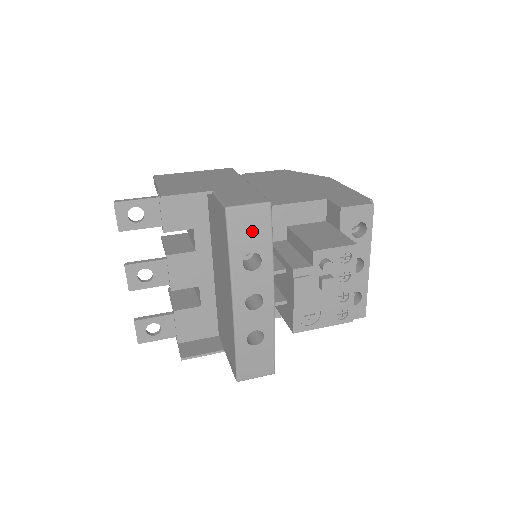
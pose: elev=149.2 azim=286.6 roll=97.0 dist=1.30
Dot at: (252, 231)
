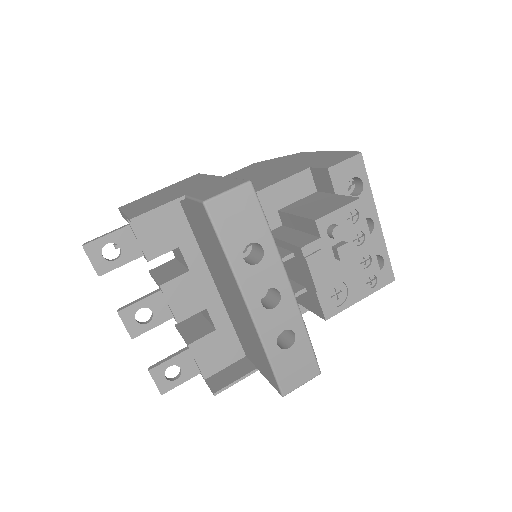
Dot at: (241, 219)
